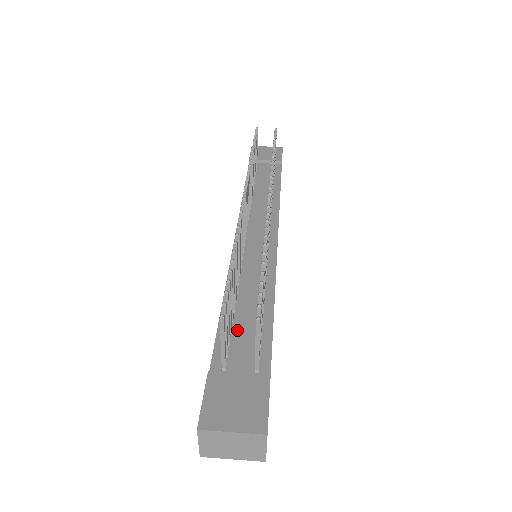
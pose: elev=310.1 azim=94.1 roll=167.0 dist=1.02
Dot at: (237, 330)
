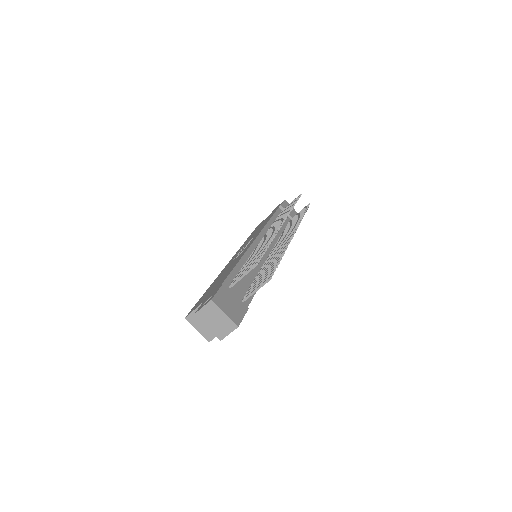
Dot at: occluded
